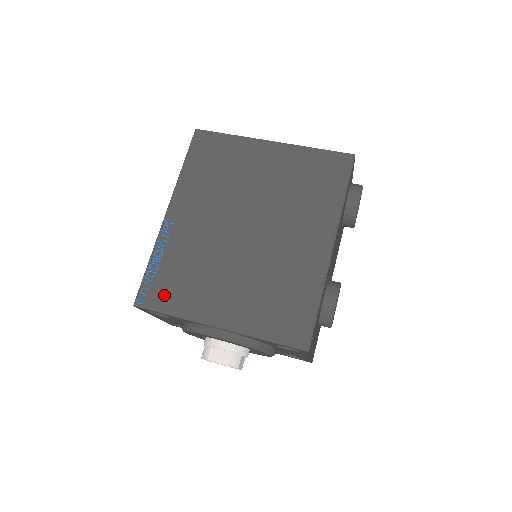
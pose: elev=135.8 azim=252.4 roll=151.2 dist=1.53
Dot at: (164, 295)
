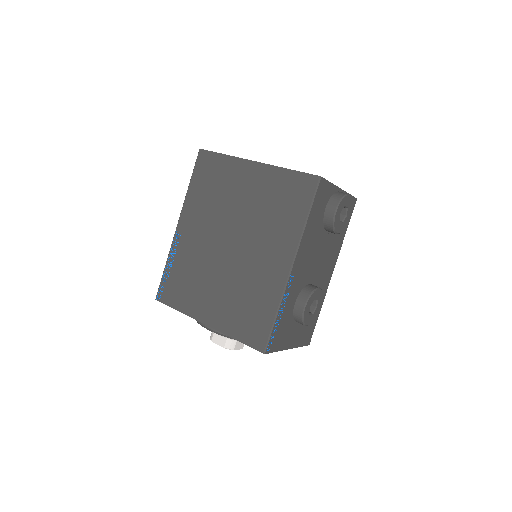
Dot at: (173, 294)
